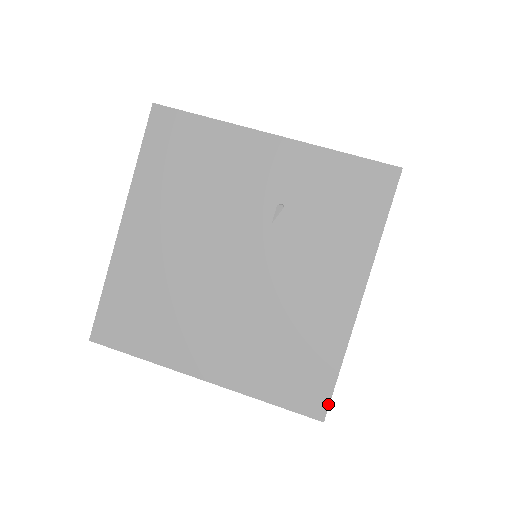
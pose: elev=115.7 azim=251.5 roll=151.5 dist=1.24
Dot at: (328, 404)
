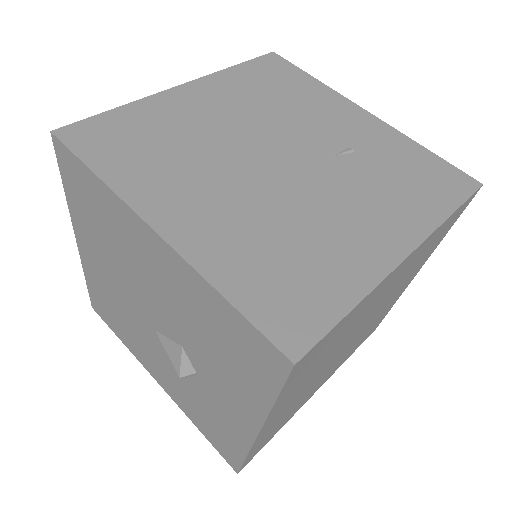
Dot at: (313, 344)
